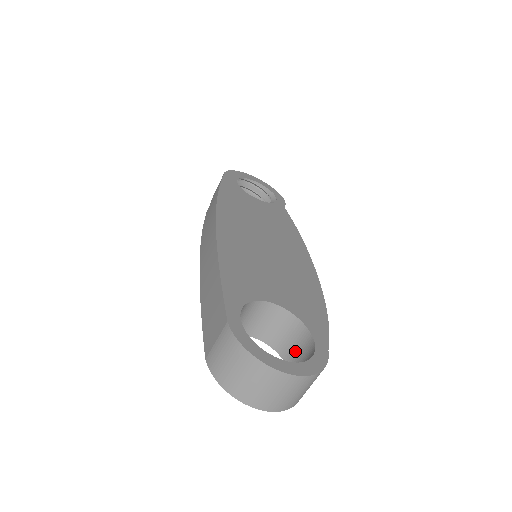
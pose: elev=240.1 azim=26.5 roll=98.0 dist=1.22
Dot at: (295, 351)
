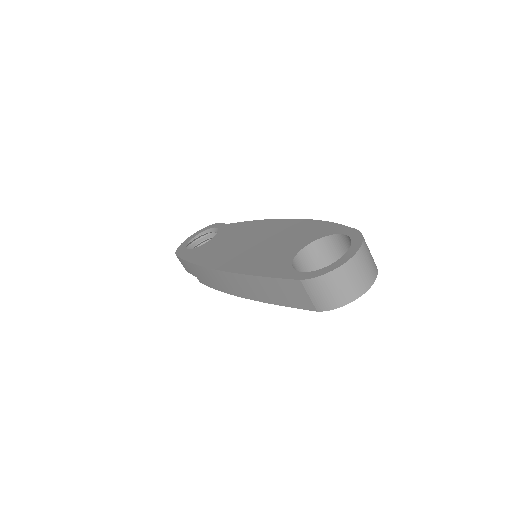
Dot at: (340, 253)
